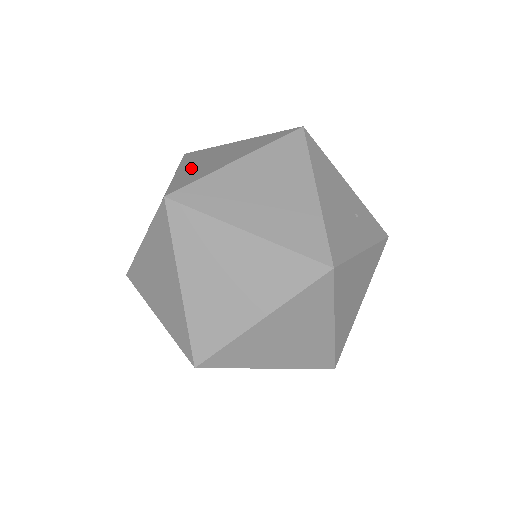
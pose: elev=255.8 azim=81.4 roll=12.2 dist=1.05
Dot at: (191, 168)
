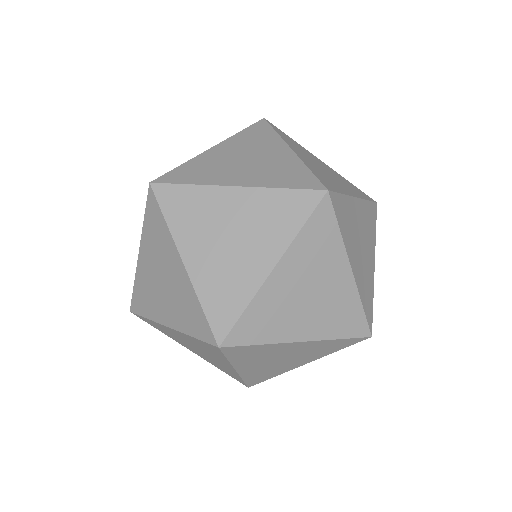
Dot at: (309, 161)
